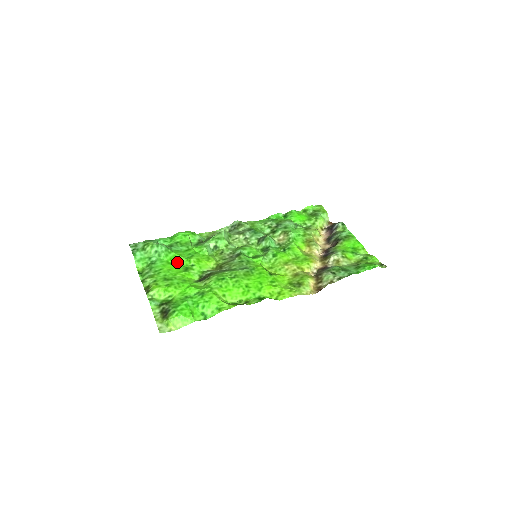
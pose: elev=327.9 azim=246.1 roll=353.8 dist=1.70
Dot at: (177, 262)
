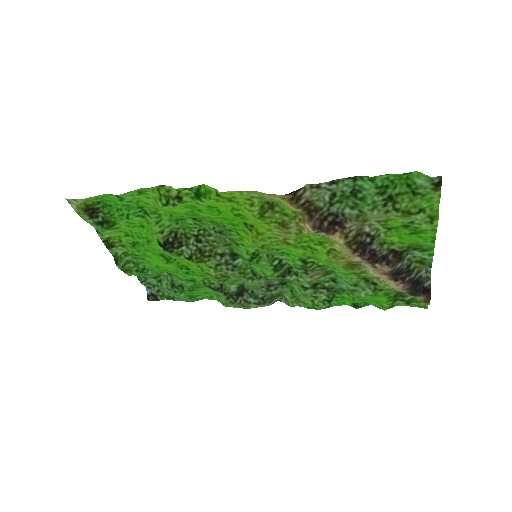
Dot at: (166, 268)
